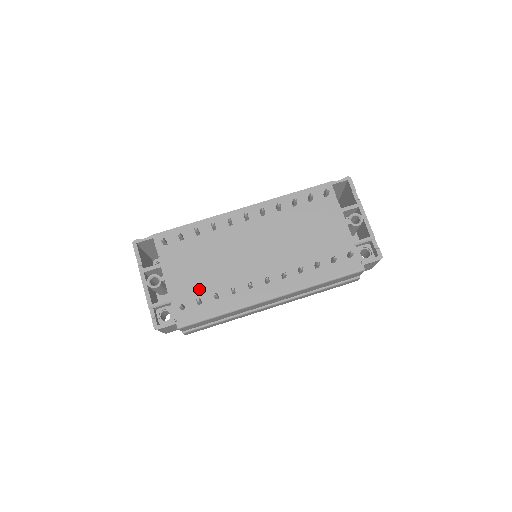
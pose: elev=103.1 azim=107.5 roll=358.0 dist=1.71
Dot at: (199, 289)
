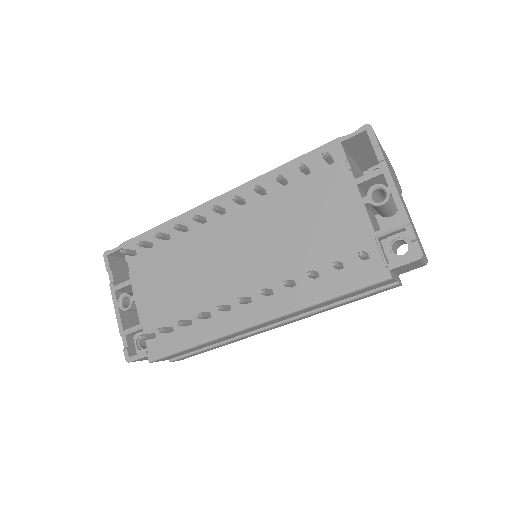
Dot at: (170, 312)
